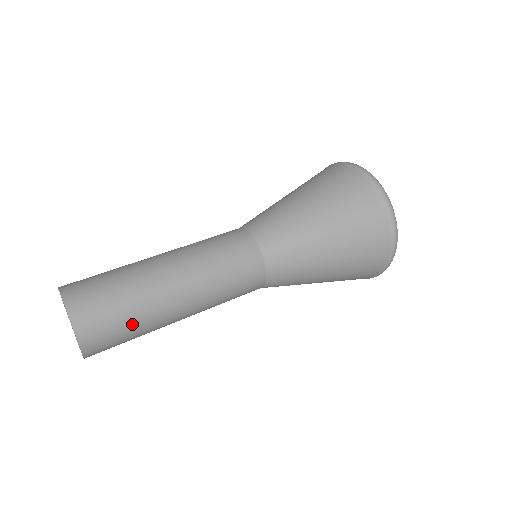
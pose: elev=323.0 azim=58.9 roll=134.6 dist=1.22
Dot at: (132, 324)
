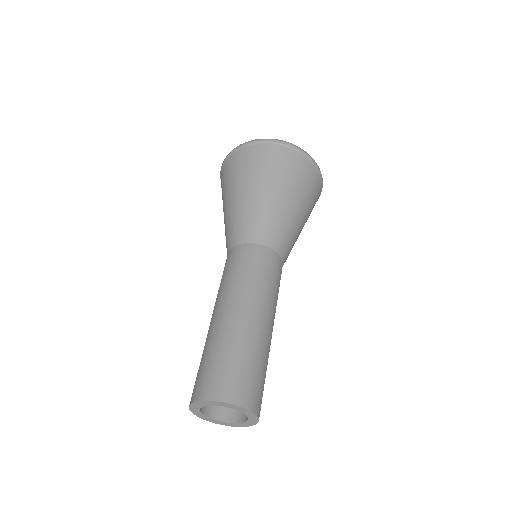
Dot at: (261, 367)
